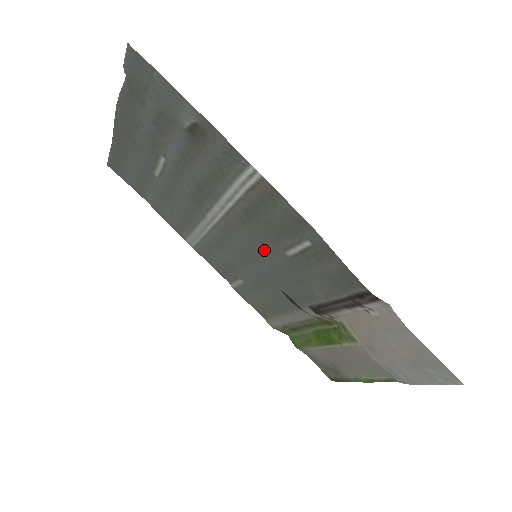
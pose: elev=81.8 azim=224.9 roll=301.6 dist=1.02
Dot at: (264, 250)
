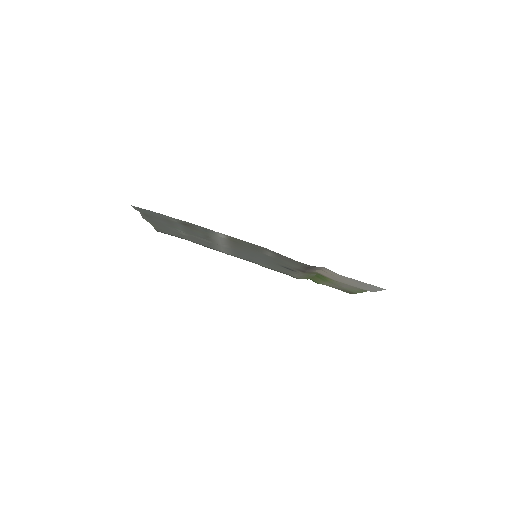
Dot at: (257, 254)
